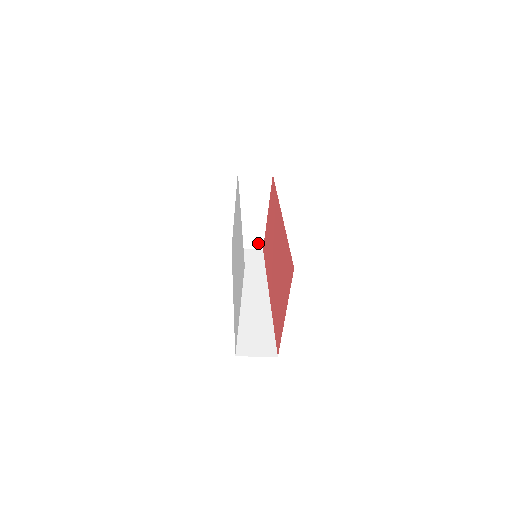
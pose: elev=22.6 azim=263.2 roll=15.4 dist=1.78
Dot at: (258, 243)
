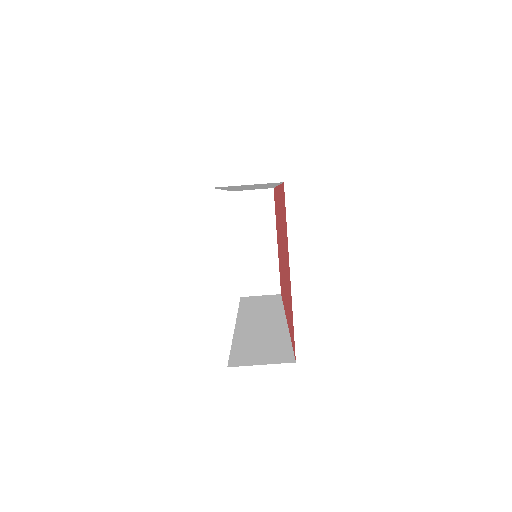
Dot at: (273, 285)
